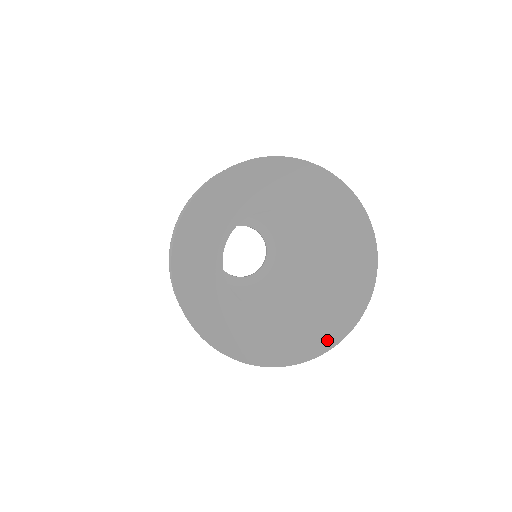
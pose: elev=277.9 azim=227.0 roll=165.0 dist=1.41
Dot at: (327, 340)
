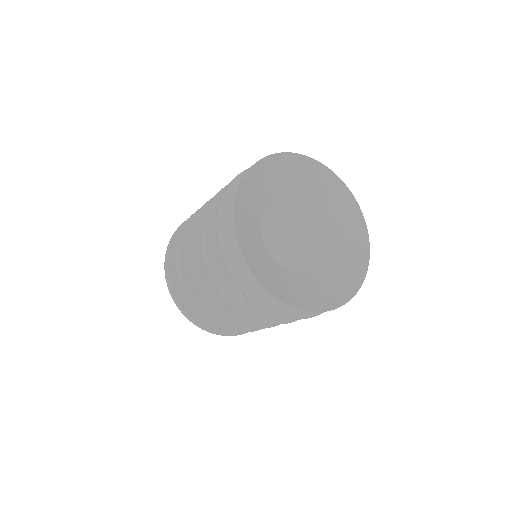
Dot at: (361, 266)
